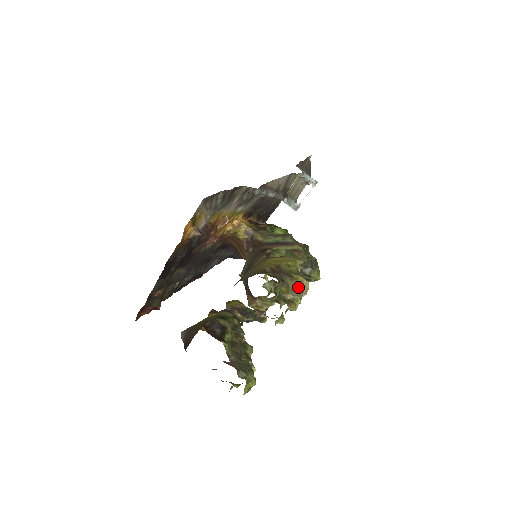
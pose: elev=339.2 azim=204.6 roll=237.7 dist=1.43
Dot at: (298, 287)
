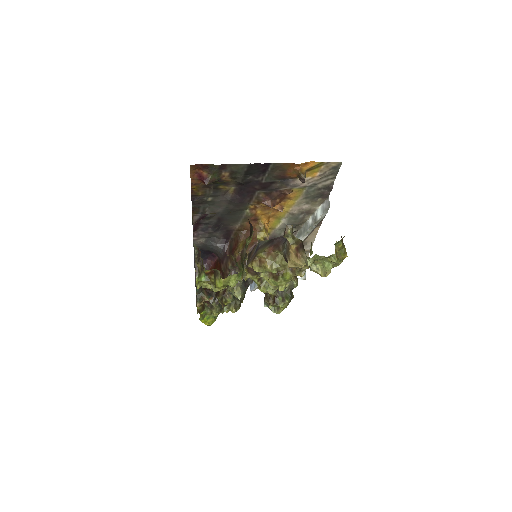
Dot at: (342, 257)
